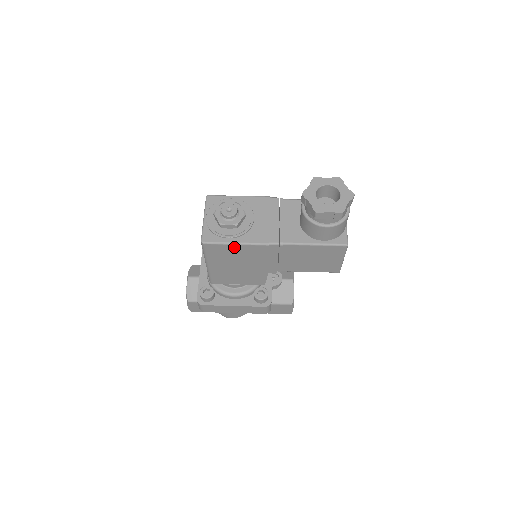
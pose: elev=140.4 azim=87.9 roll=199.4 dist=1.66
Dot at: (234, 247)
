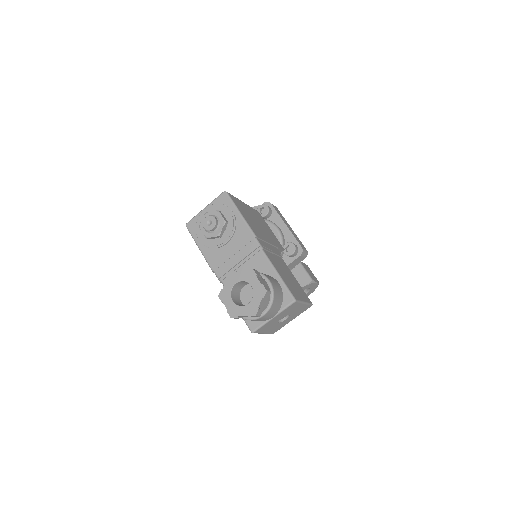
Dot at: occluded
